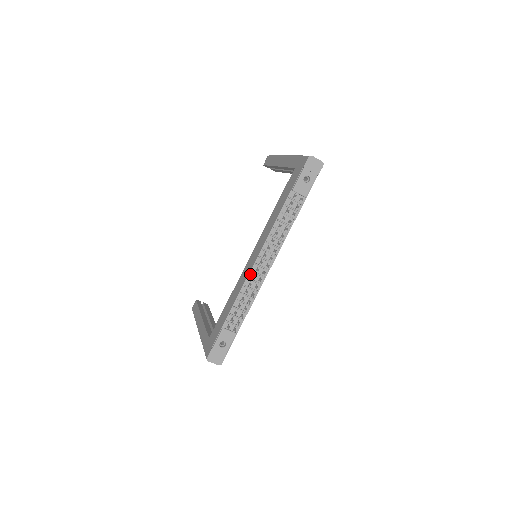
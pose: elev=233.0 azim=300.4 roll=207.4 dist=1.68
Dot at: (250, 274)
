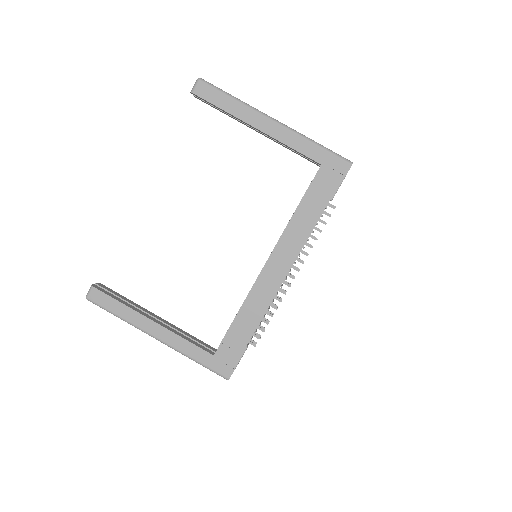
Dot at: (279, 290)
